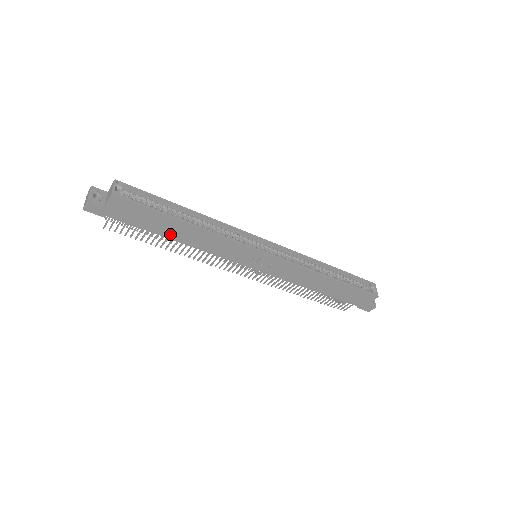
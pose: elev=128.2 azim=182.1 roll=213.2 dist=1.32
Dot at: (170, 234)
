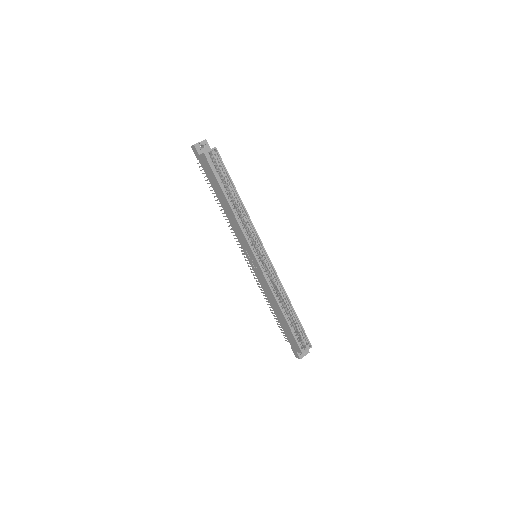
Dot at: (220, 199)
